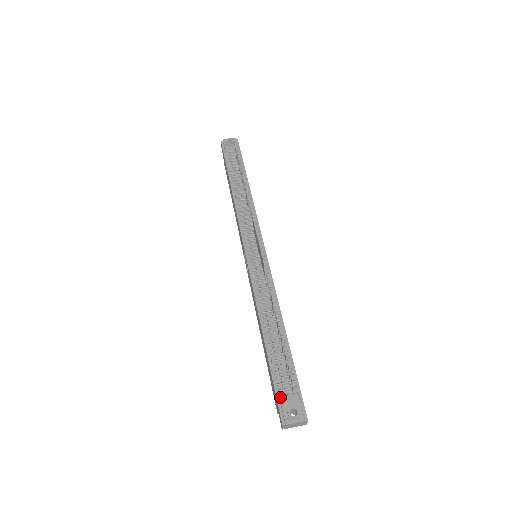
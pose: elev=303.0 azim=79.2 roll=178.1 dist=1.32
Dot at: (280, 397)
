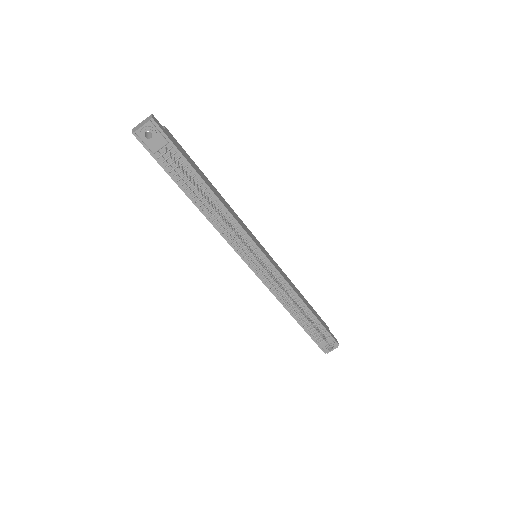
Dot at: (319, 344)
